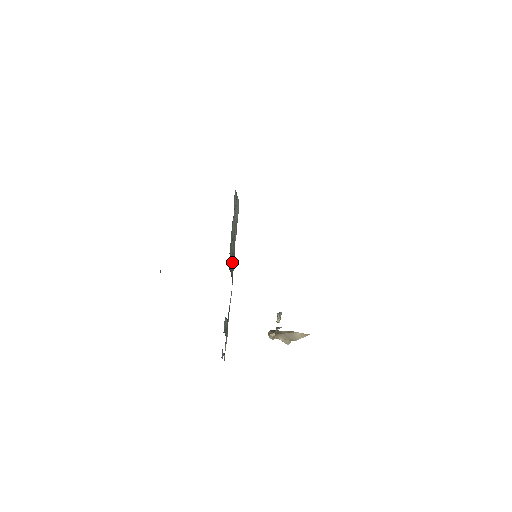
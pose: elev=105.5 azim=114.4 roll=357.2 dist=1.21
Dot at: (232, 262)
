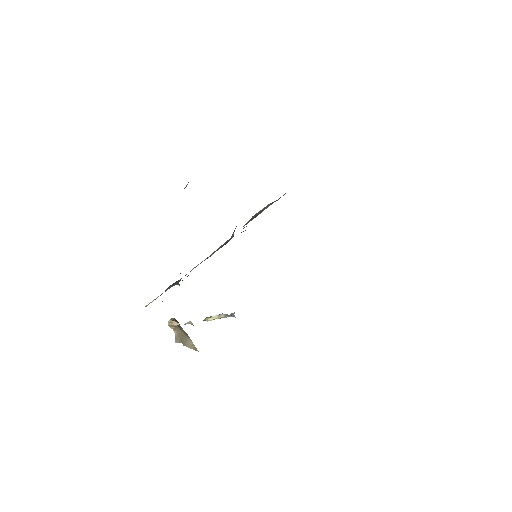
Dot at: occluded
